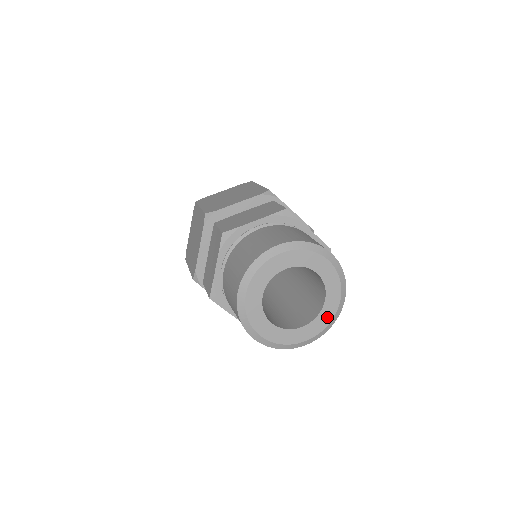
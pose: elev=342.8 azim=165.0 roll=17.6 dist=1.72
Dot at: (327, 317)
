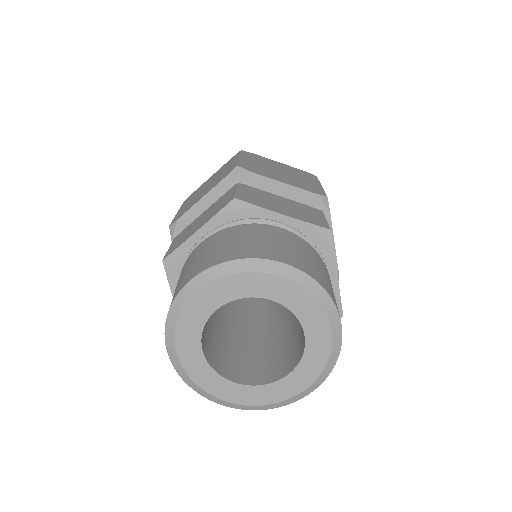
Dot at: (319, 354)
